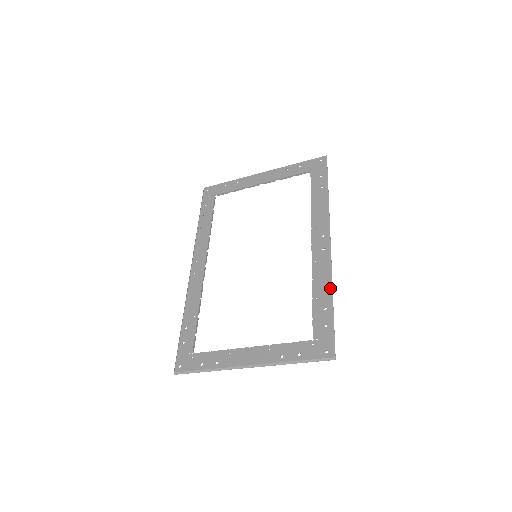
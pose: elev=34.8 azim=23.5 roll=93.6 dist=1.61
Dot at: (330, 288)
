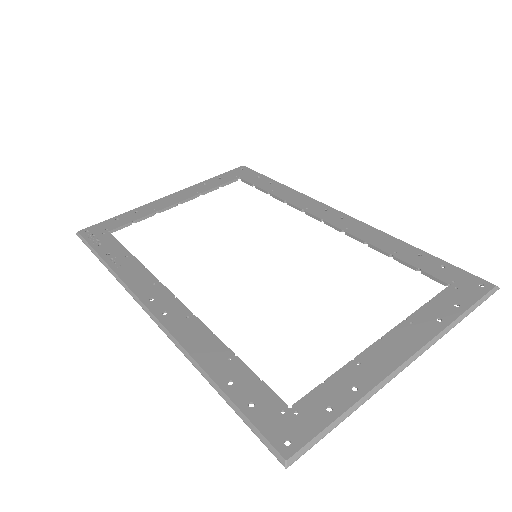
Dot at: (398, 239)
